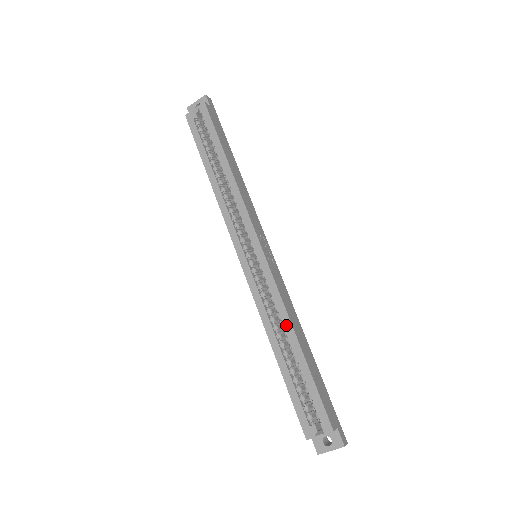
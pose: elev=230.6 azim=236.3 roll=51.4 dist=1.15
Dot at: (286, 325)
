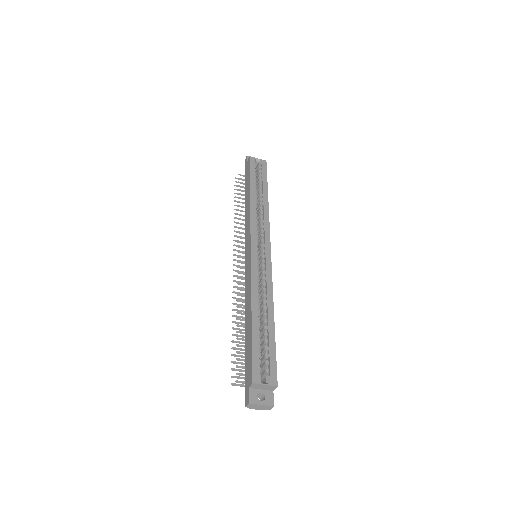
Dot at: (269, 302)
